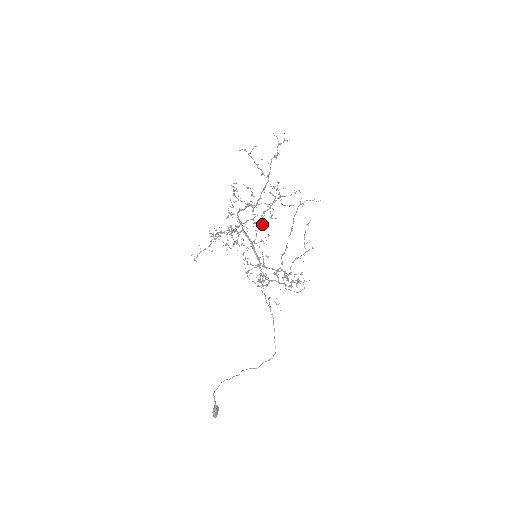
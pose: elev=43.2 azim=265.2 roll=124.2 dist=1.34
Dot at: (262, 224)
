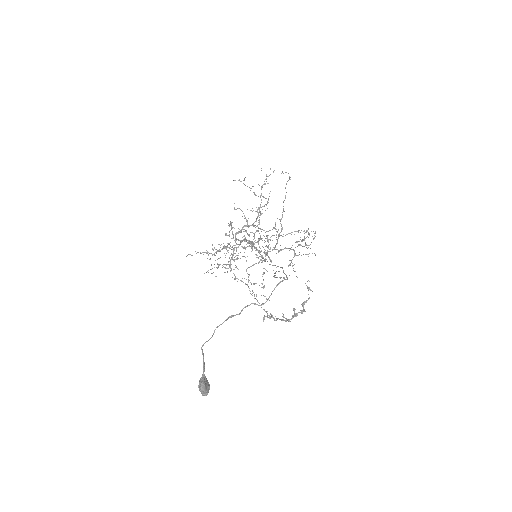
Dot at: occluded
